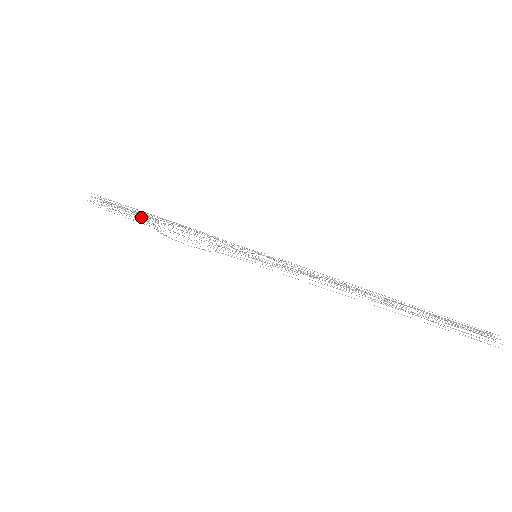
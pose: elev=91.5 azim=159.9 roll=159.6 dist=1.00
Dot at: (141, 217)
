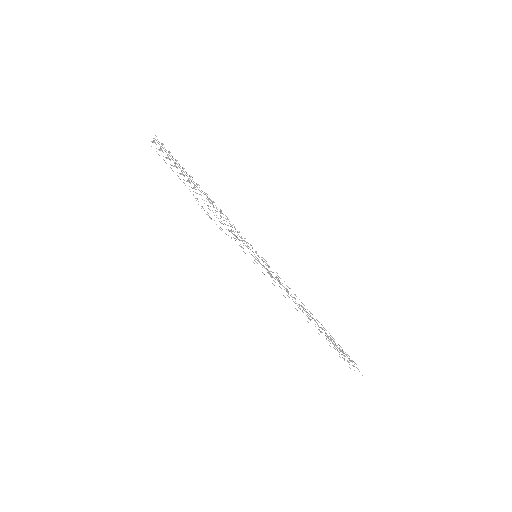
Dot at: occluded
